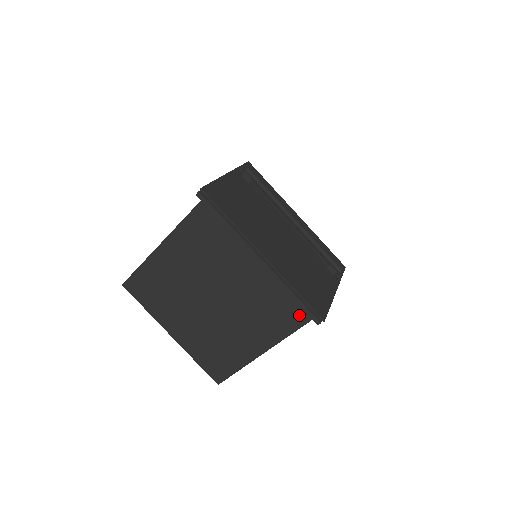
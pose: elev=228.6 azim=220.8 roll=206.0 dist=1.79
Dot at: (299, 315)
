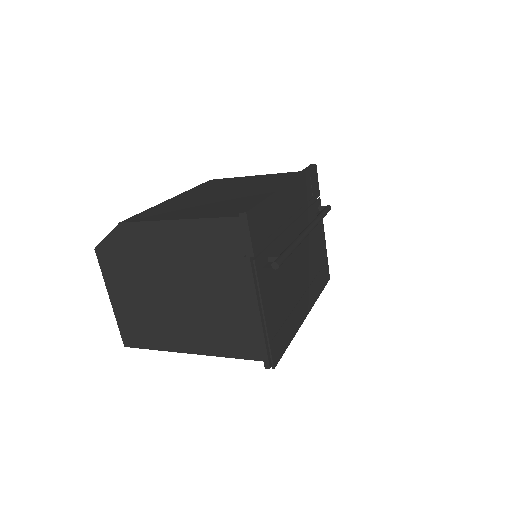
Dot at: occluded
